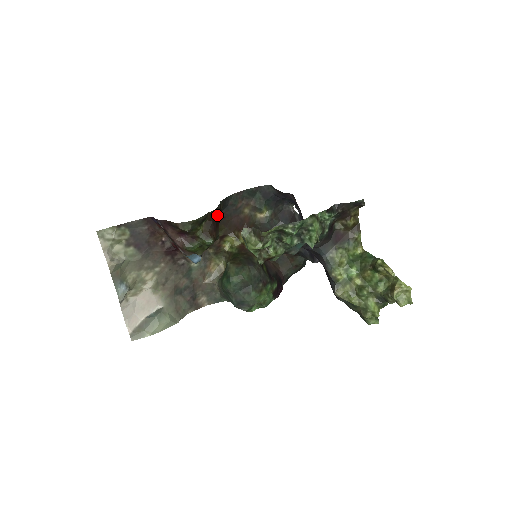
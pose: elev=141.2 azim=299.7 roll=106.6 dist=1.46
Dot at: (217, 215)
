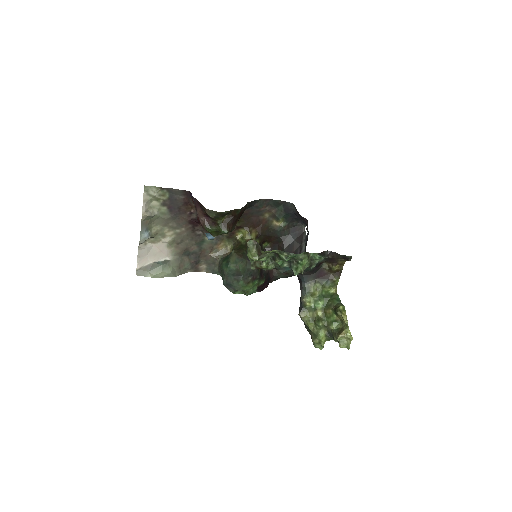
Dot at: (240, 213)
